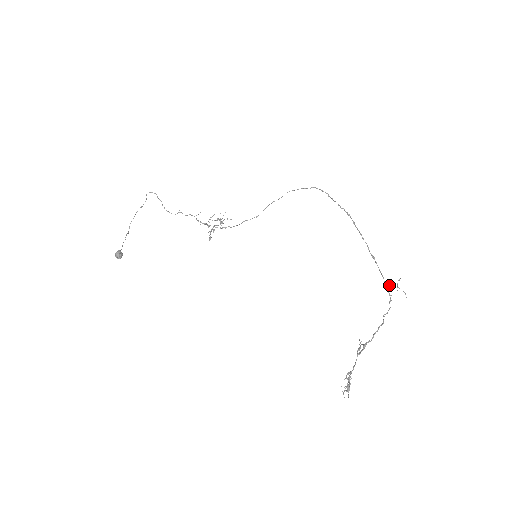
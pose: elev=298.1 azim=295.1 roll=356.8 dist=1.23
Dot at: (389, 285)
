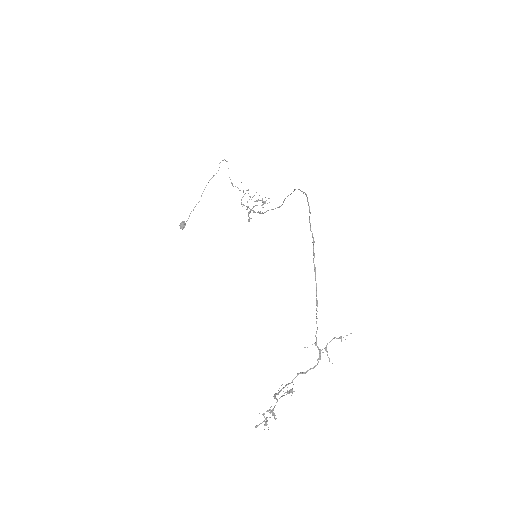
Dot at: (315, 343)
